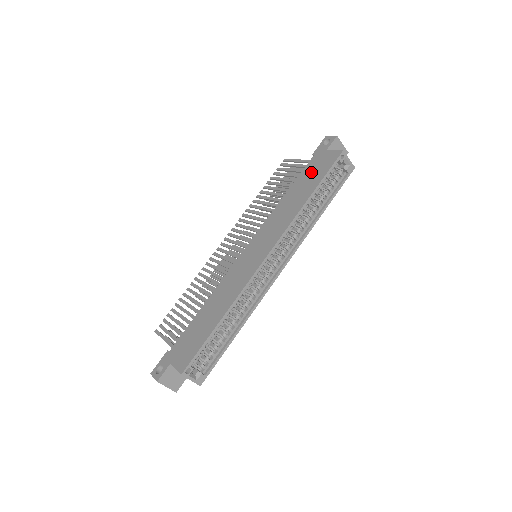
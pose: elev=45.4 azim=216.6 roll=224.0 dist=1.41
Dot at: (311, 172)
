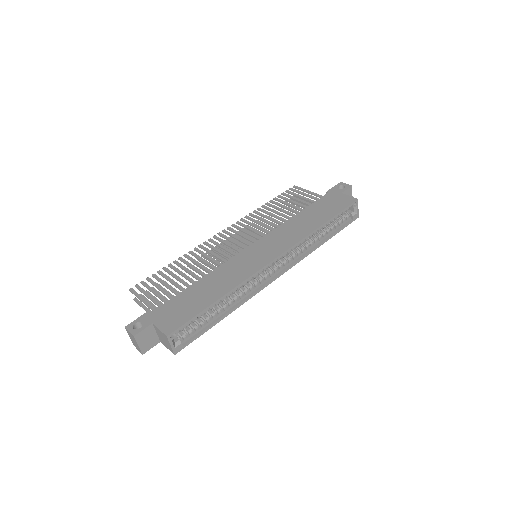
Dot at: (325, 205)
